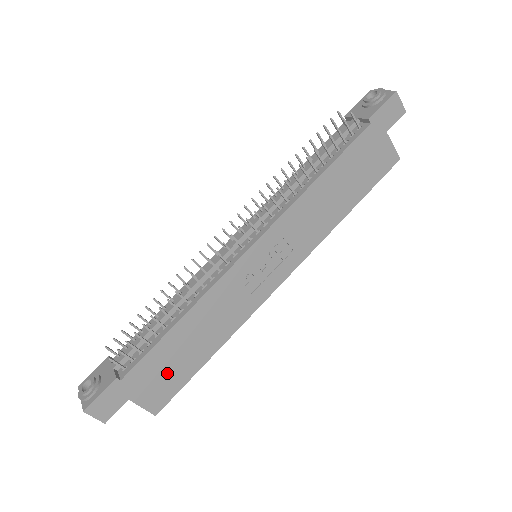
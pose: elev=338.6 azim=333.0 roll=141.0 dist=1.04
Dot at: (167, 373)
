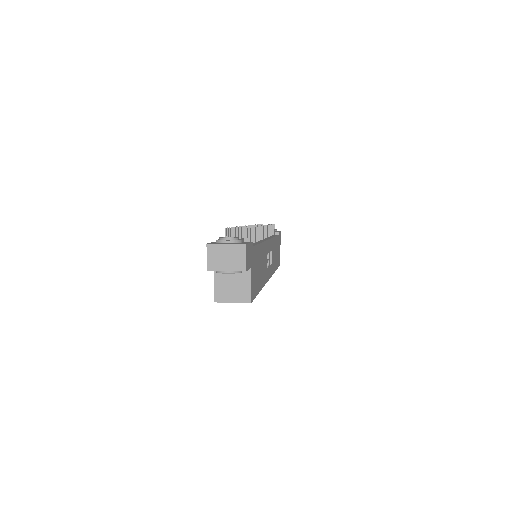
Dot at: (256, 274)
